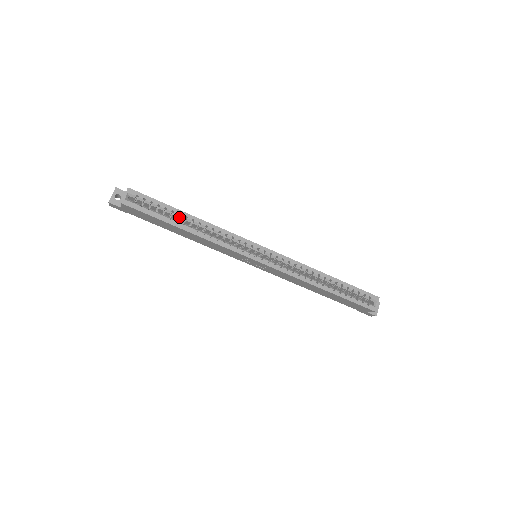
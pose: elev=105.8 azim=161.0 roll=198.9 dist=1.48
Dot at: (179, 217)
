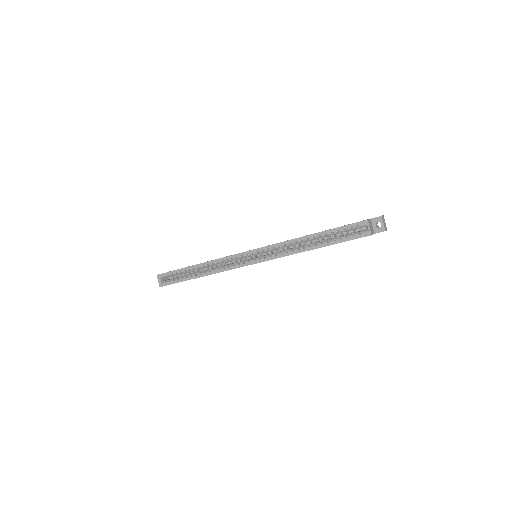
Dot at: occluded
